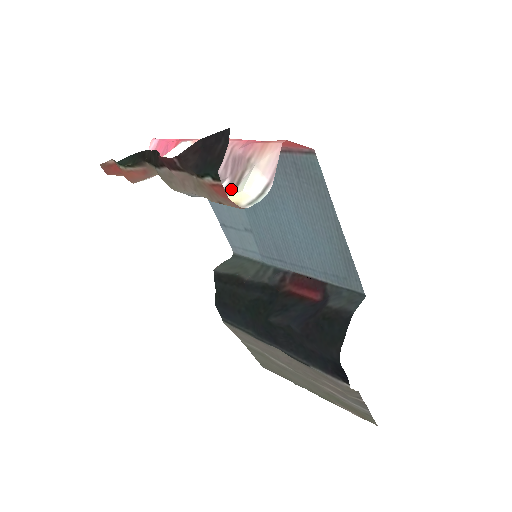
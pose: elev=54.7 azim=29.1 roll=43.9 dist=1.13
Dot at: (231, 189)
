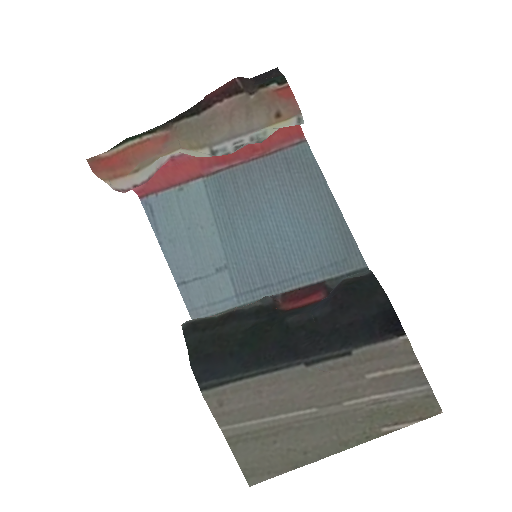
Dot at: occluded
